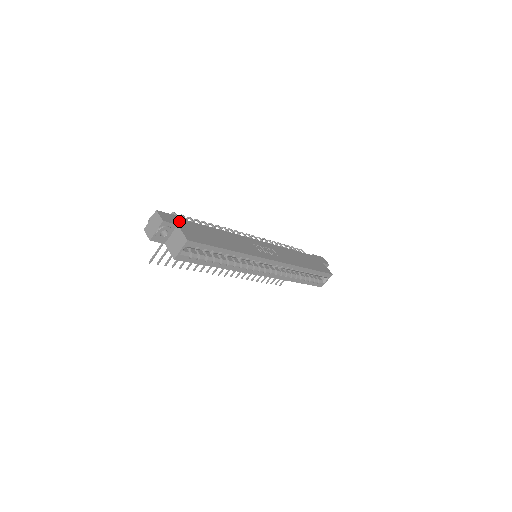
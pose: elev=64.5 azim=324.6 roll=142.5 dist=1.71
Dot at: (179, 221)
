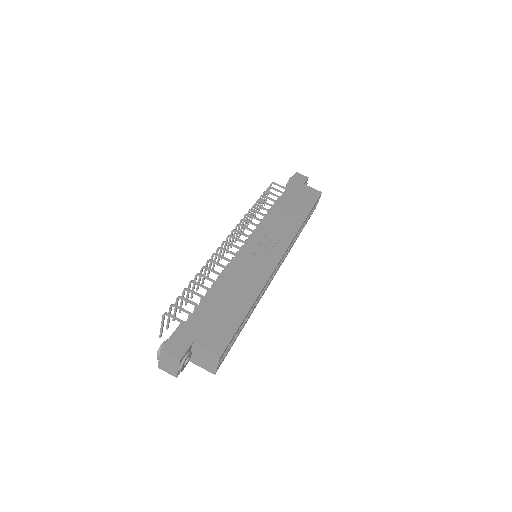
Dot at: (188, 333)
